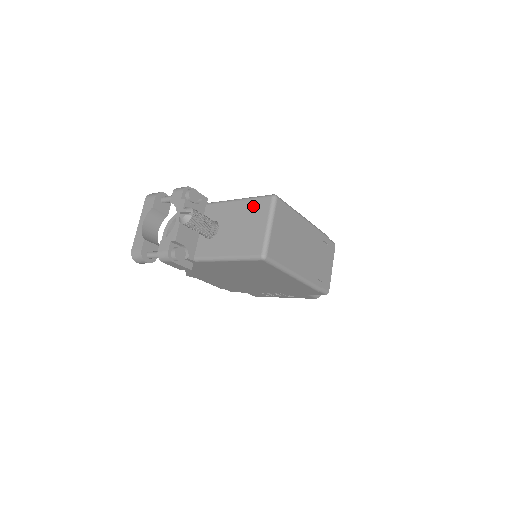
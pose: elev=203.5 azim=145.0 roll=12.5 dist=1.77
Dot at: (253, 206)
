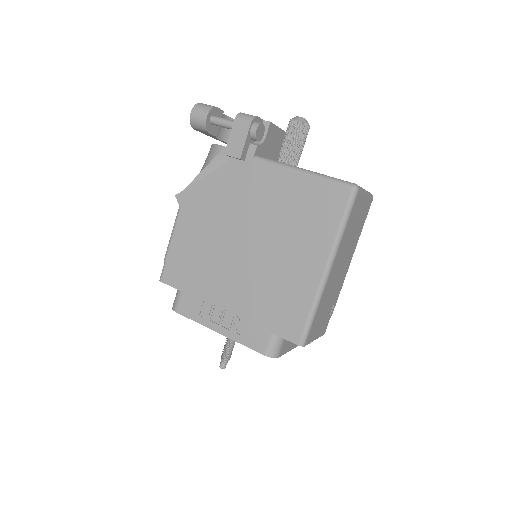
Dot at: occluded
